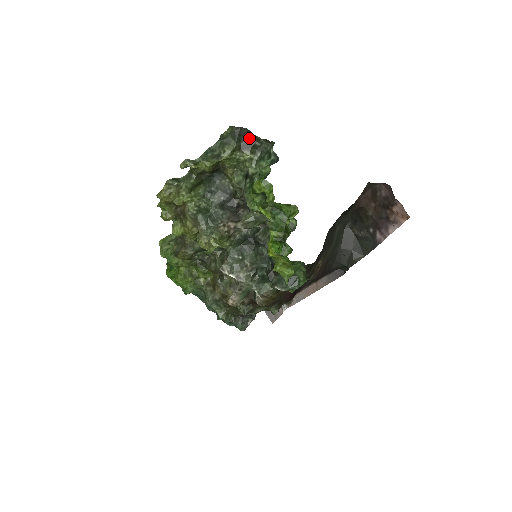
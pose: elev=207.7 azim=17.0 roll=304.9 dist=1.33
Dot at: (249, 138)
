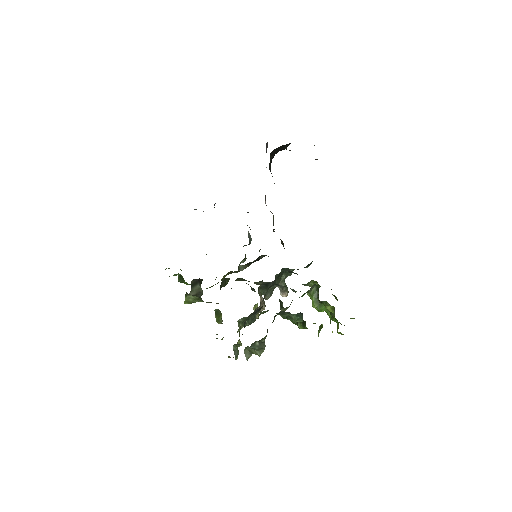
Dot at: occluded
